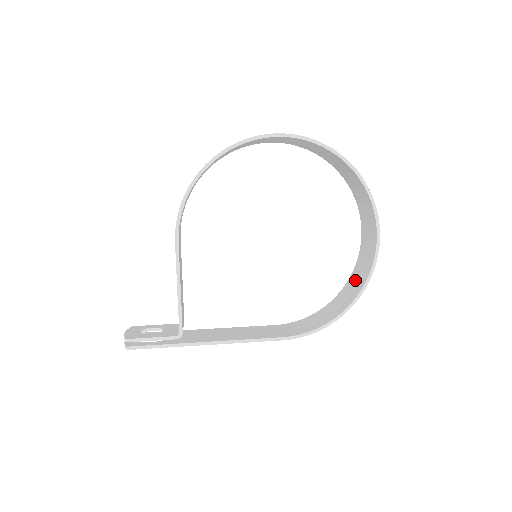
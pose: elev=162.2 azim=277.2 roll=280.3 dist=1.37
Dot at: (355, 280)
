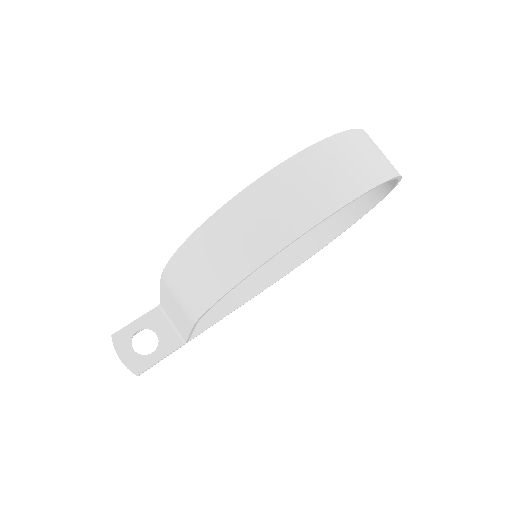
Dot at: occluded
